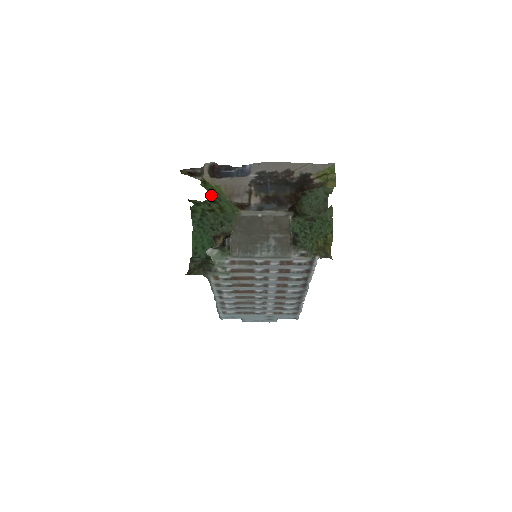
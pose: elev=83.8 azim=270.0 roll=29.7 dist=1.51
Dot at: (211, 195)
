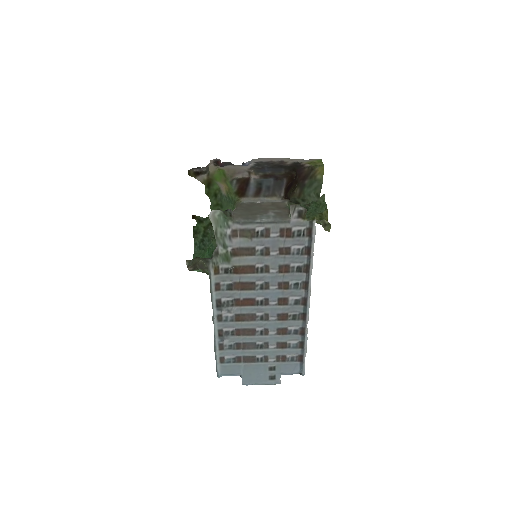
Dot at: (214, 206)
